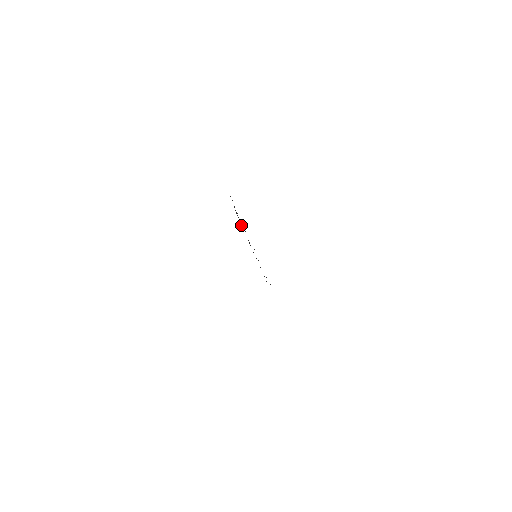
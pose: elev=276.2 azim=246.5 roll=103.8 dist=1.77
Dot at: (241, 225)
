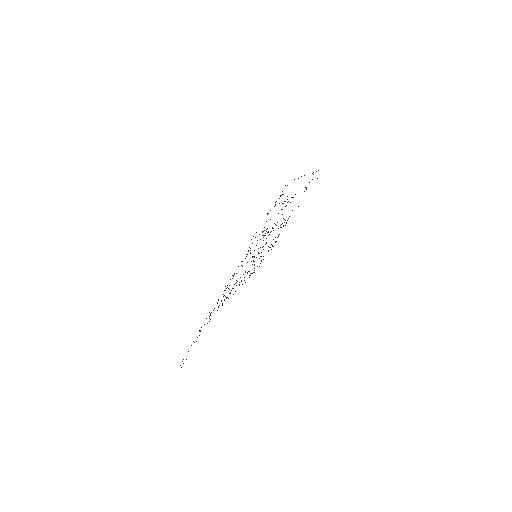
Dot at: occluded
